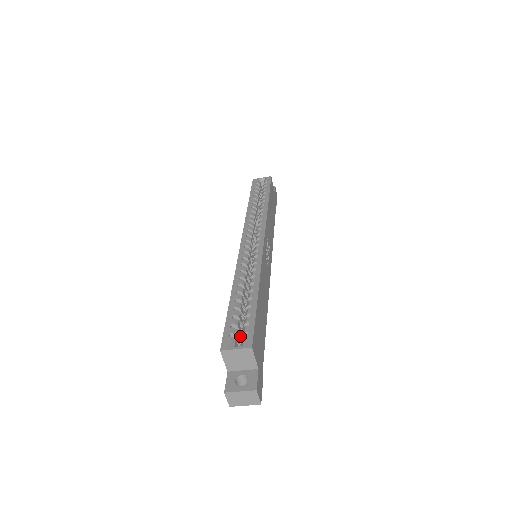
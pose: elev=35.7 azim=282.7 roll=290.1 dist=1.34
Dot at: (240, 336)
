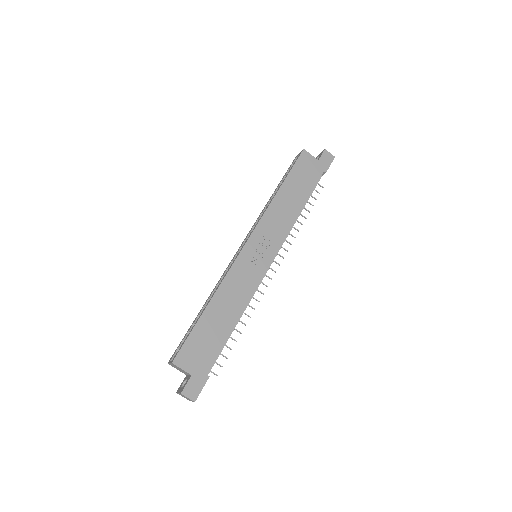
Dot at: occluded
